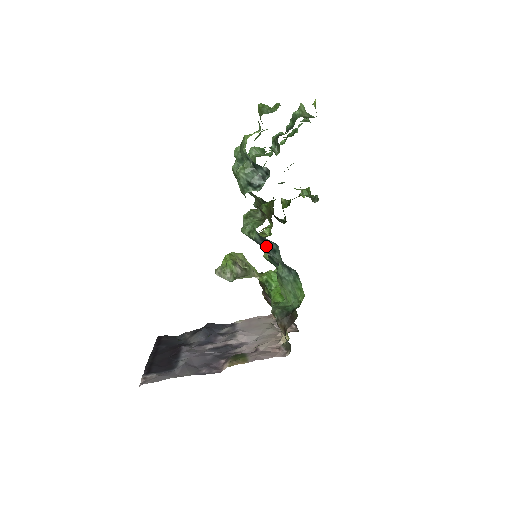
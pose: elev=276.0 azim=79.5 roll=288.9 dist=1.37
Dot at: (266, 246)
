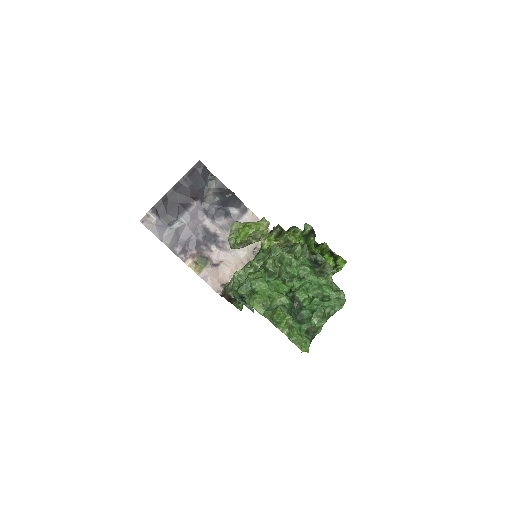
Dot at: occluded
